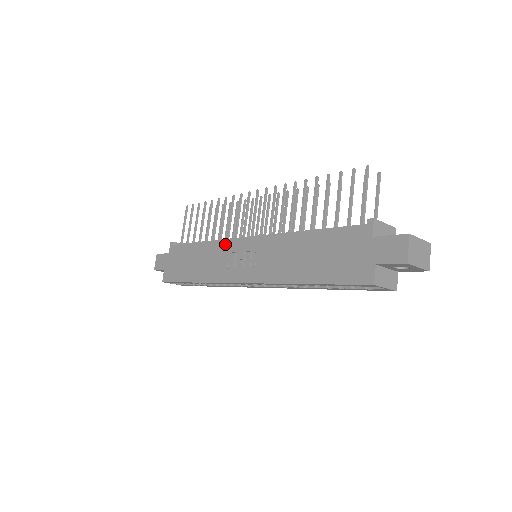
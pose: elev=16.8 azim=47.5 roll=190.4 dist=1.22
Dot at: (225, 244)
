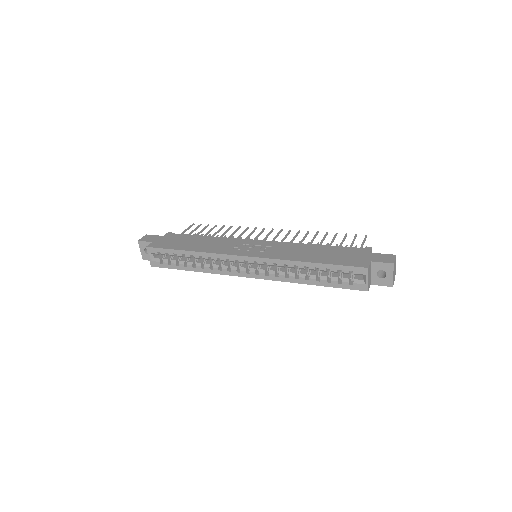
Dot at: (235, 240)
